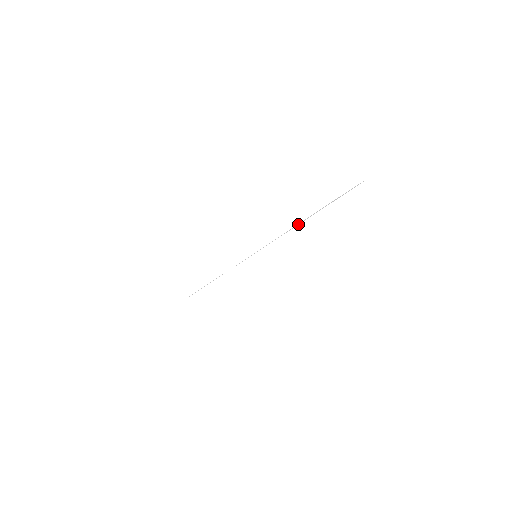
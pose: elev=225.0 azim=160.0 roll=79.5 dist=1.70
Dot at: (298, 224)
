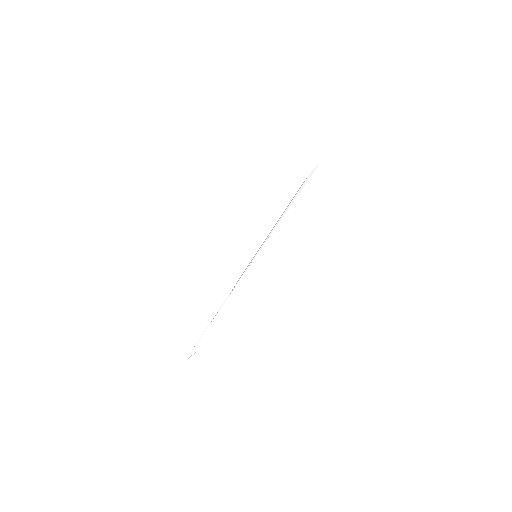
Dot at: occluded
